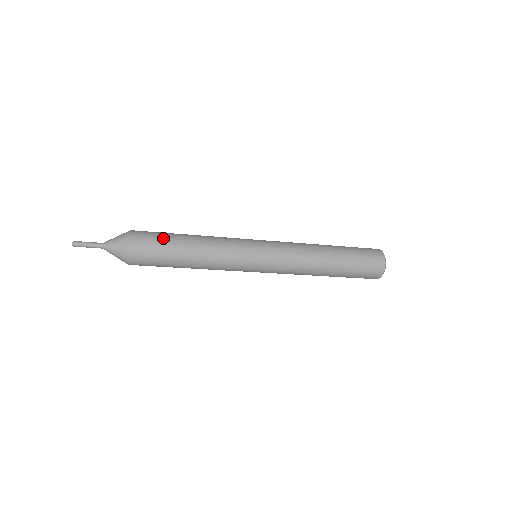
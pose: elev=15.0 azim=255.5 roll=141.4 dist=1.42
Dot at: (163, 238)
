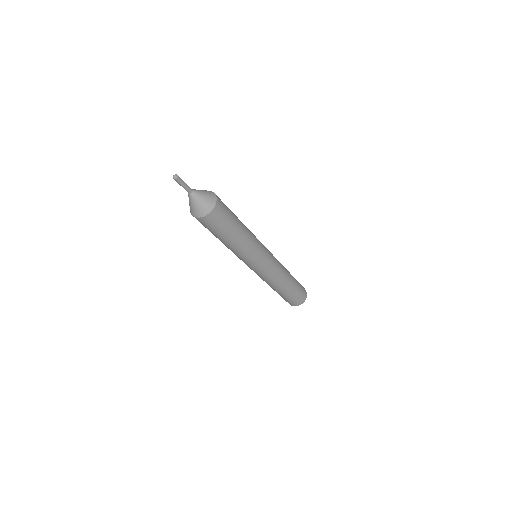
Dot at: (230, 220)
